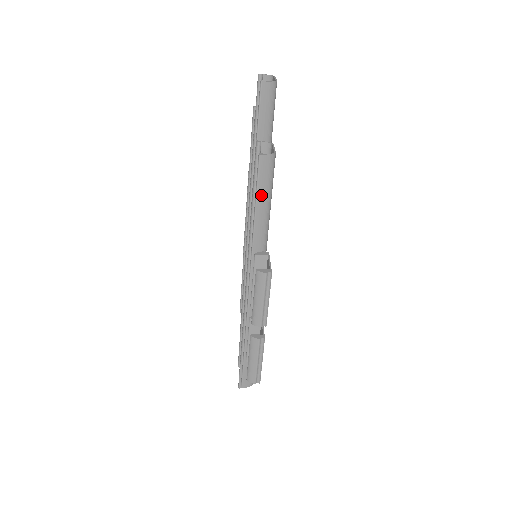
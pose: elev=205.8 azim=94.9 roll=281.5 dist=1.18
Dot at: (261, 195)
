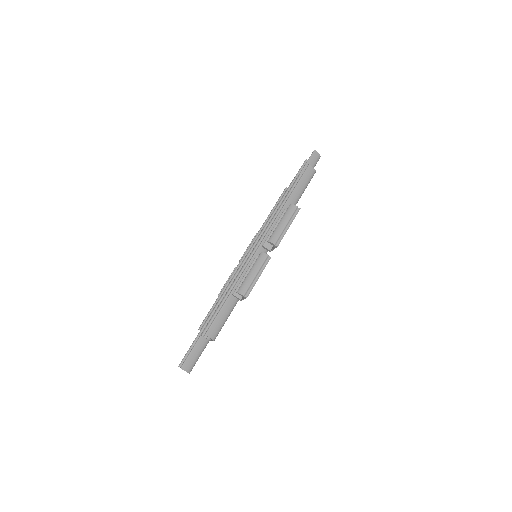
Dot at: (299, 186)
